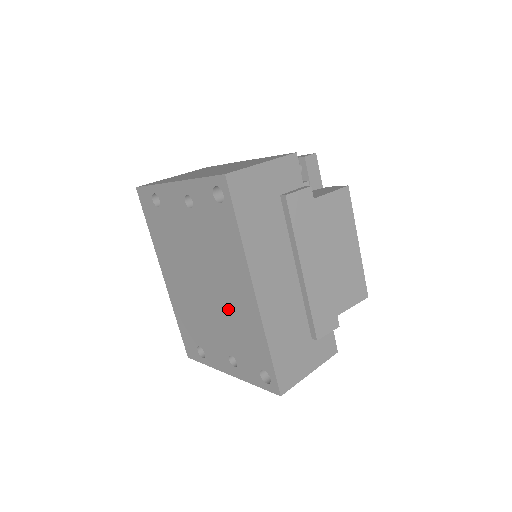
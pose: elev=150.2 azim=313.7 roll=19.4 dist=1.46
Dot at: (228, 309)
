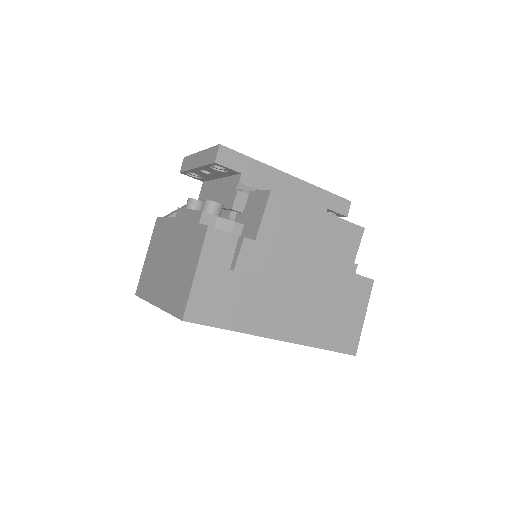
Dot at: occluded
